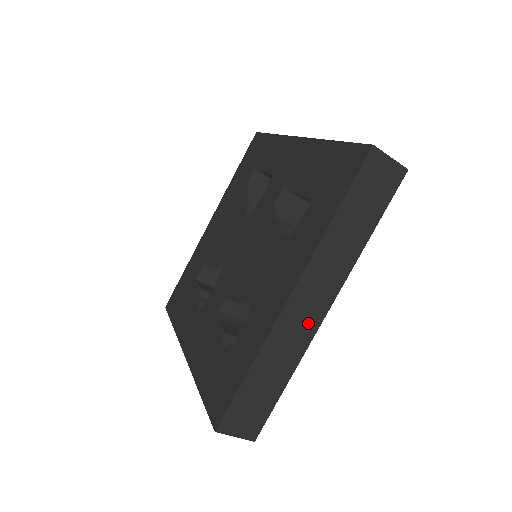
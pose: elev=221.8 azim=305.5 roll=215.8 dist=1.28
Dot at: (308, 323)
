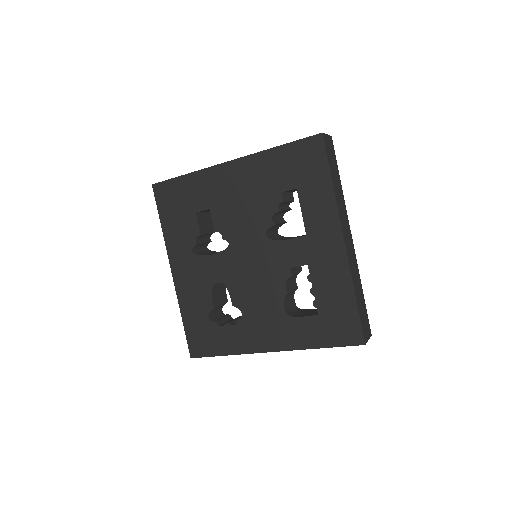
Dot at: occluded
